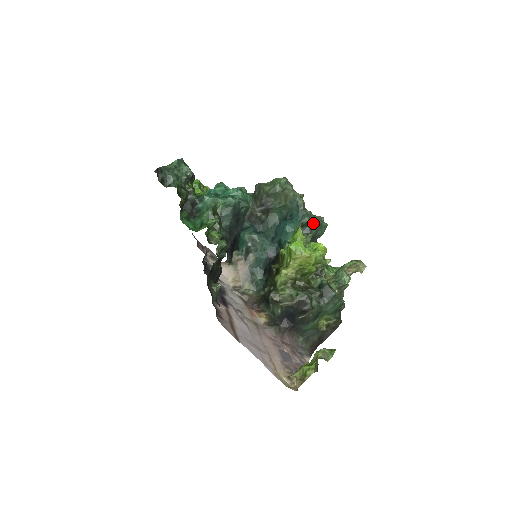
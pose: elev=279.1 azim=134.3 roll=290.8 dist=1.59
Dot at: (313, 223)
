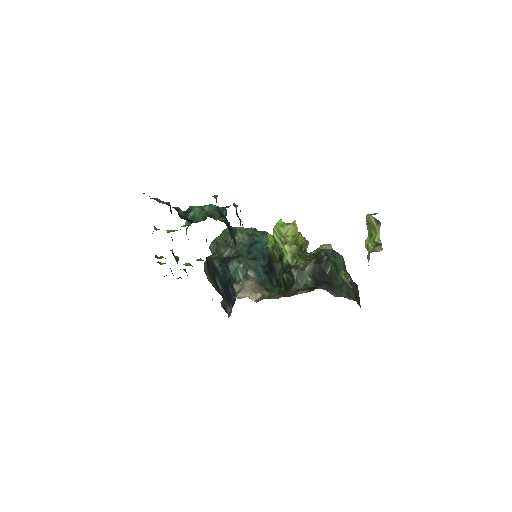
Dot at: occluded
